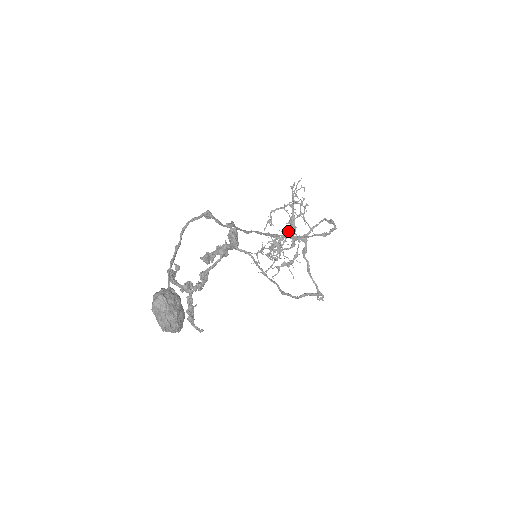
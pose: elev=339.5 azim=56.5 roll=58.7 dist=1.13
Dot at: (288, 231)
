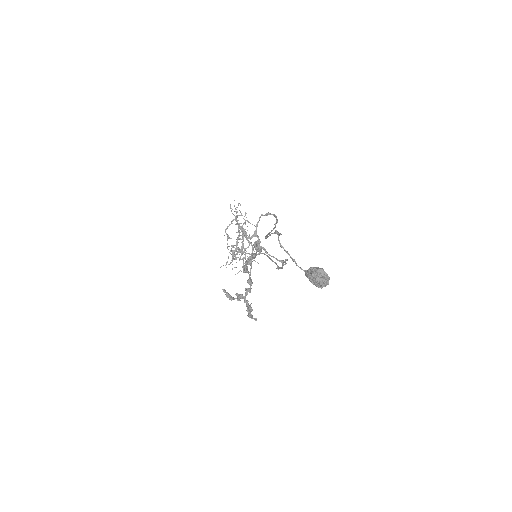
Dot at: occluded
